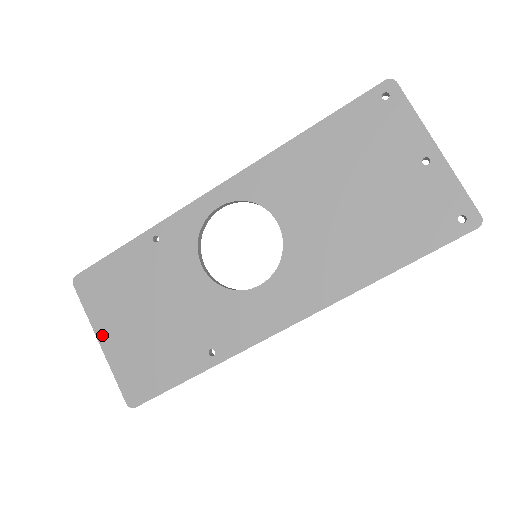
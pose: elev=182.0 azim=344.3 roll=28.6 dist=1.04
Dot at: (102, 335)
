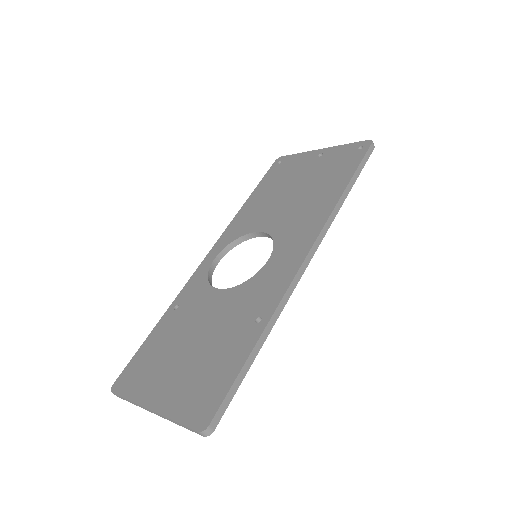
Dot at: (151, 401)
